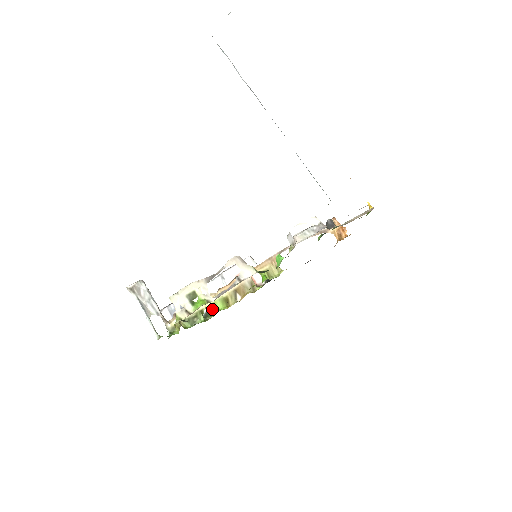
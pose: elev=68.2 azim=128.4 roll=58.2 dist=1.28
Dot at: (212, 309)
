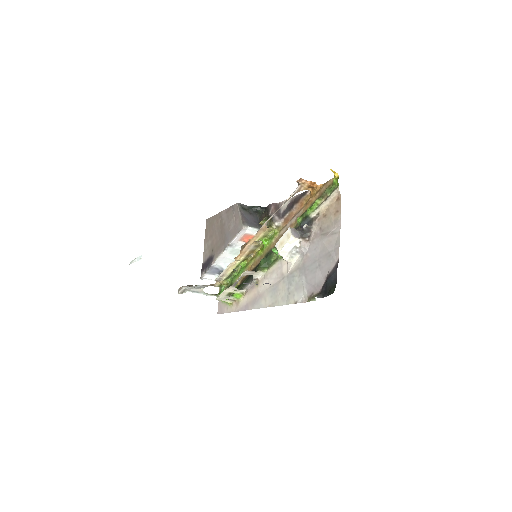
Dot at: occluded
